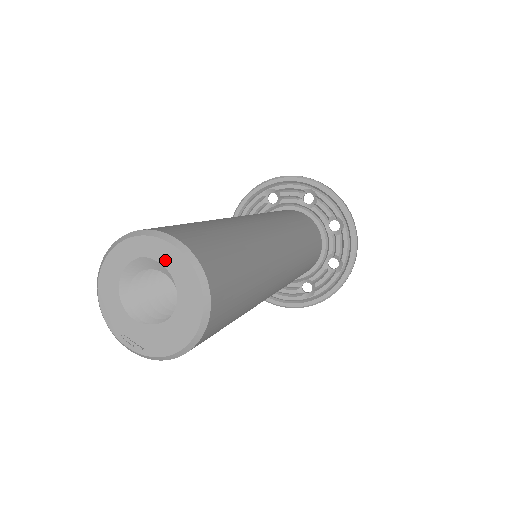
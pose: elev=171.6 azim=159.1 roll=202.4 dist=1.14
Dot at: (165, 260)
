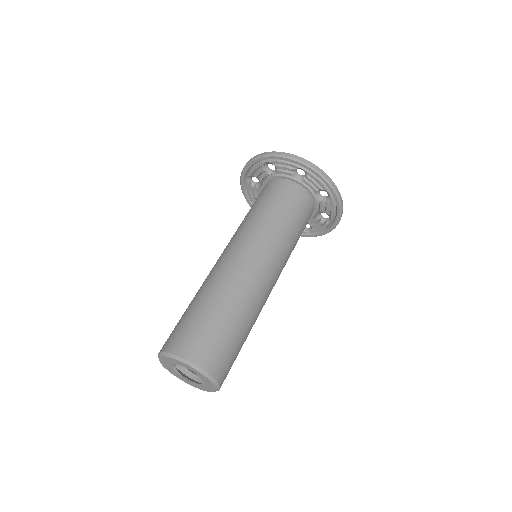
Dot at: (204, 380)
